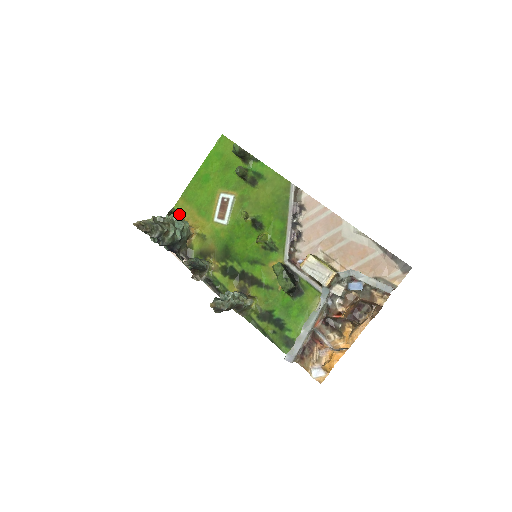
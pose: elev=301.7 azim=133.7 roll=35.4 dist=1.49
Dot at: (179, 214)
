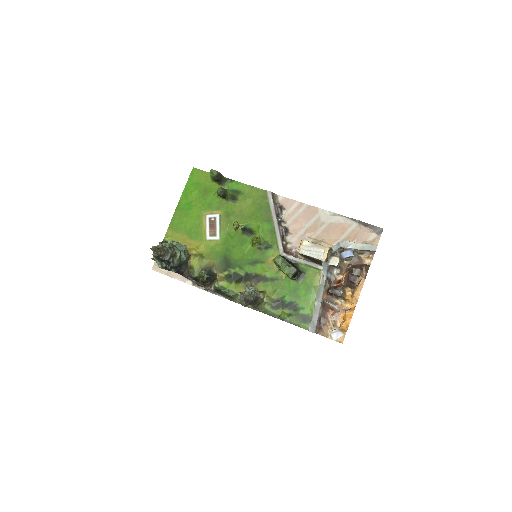
Dot at: occluded
